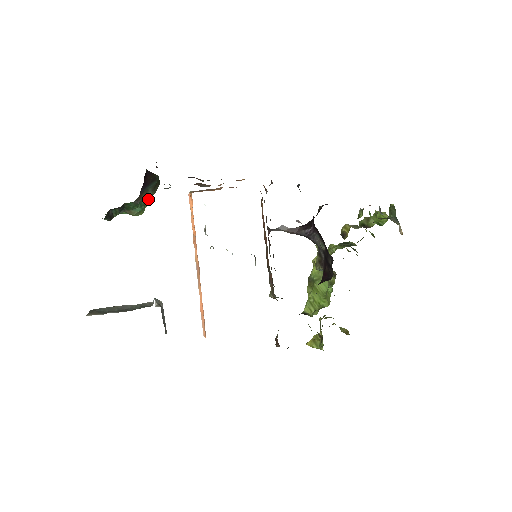
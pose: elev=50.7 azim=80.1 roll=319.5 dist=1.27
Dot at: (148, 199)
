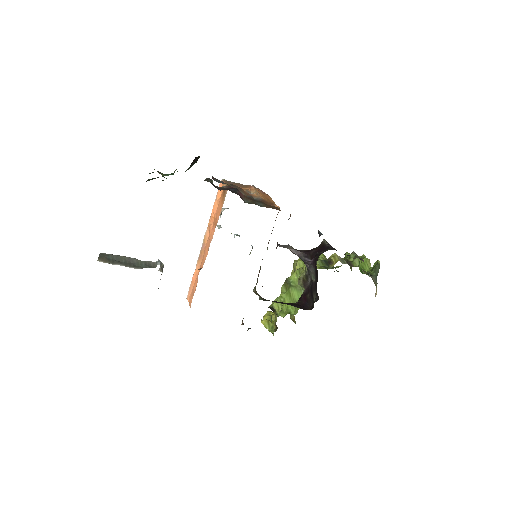
Dot at: occluded
